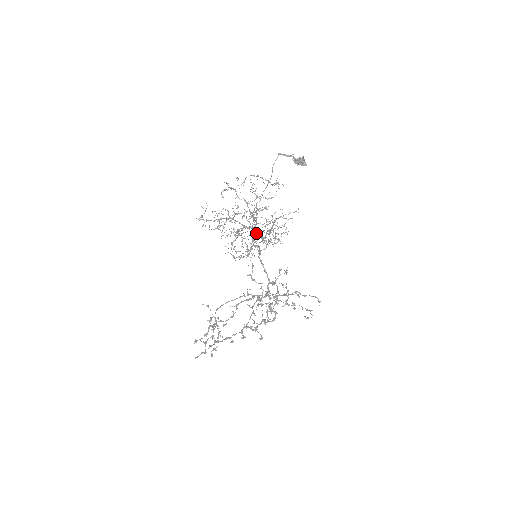
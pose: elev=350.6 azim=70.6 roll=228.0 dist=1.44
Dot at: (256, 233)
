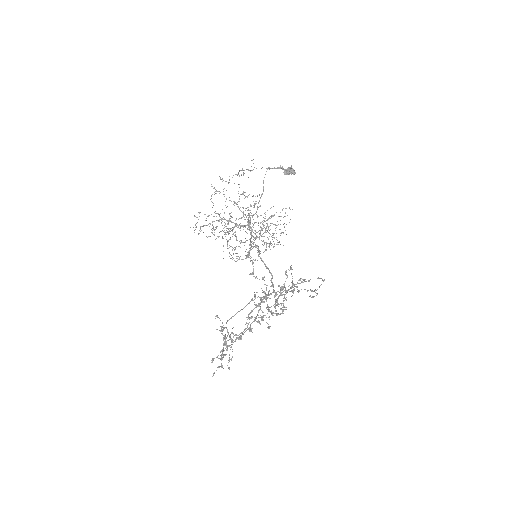
Dot at: occluded
